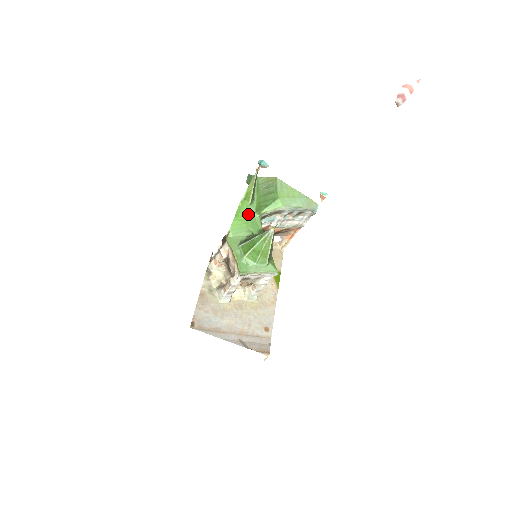
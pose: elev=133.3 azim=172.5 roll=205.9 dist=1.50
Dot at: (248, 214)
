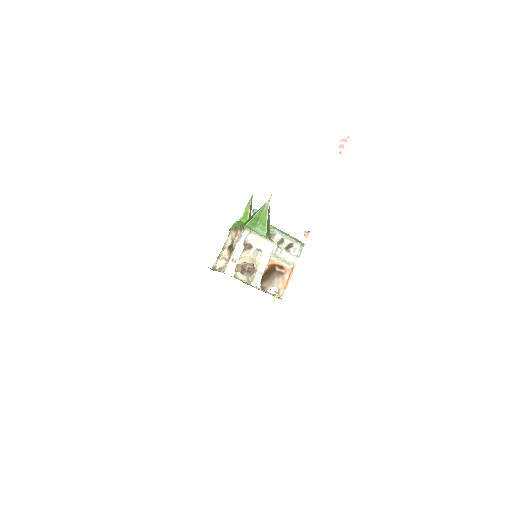
Dot at: occluded
